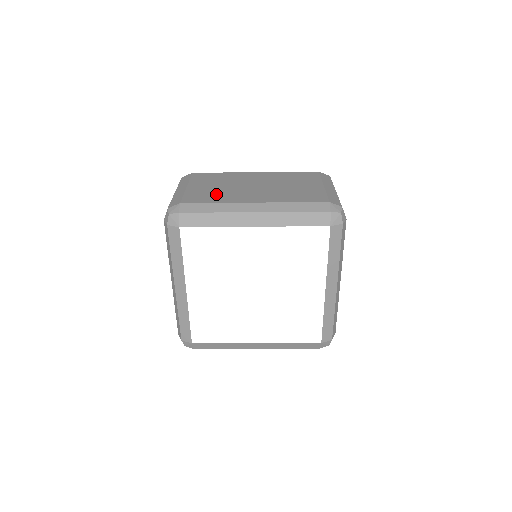
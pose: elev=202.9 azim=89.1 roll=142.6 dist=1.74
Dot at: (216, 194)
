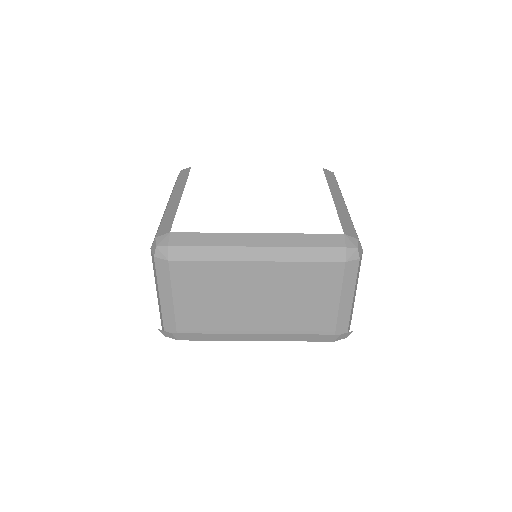
Dot at: occluded
